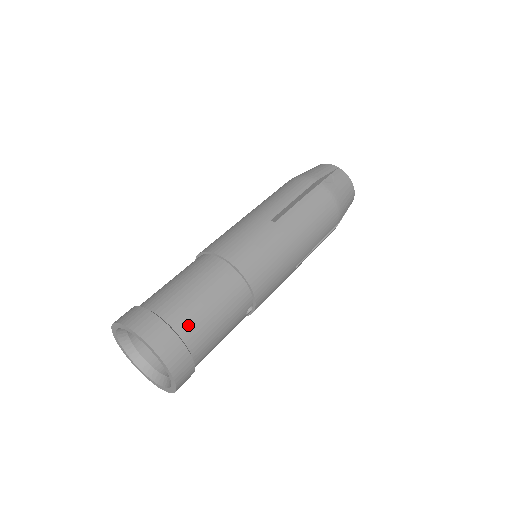
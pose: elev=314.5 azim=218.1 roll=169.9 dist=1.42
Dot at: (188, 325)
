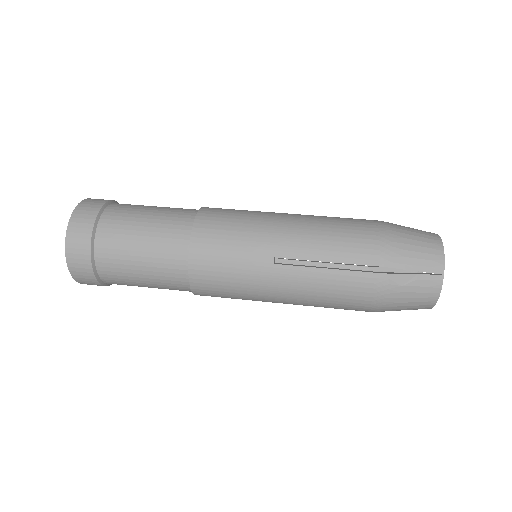
Dot at: (109, 266)
